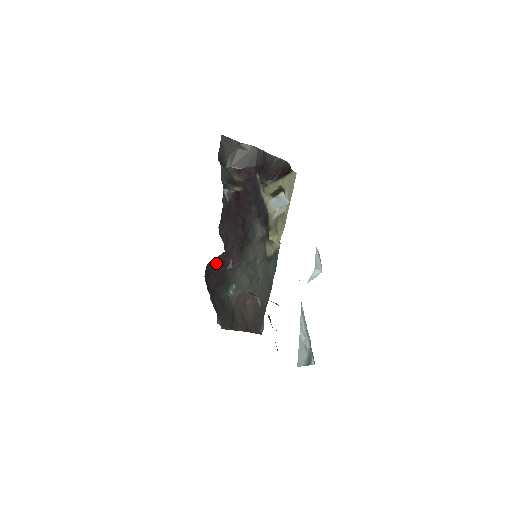
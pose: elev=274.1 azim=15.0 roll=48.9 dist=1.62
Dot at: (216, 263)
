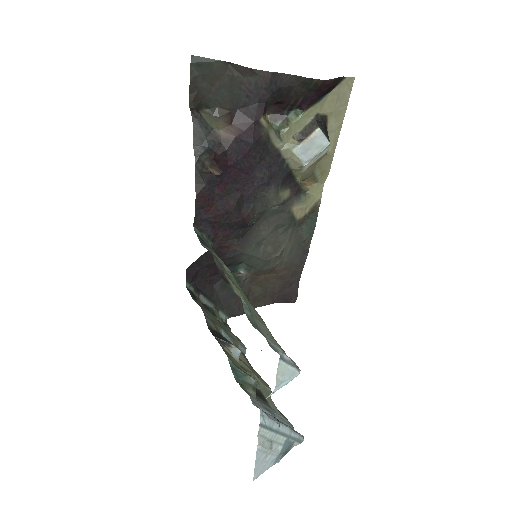
Dot at: (204, 259)
